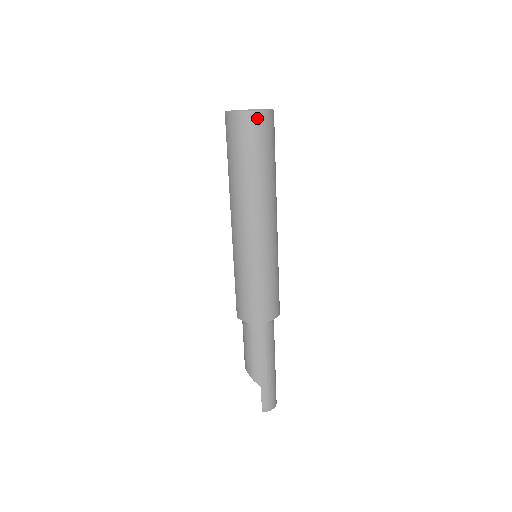
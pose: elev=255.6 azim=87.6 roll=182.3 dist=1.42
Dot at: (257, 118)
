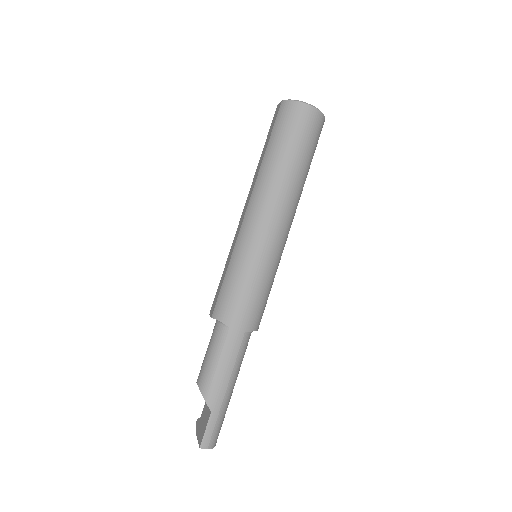
Dot at: (314, 115)
